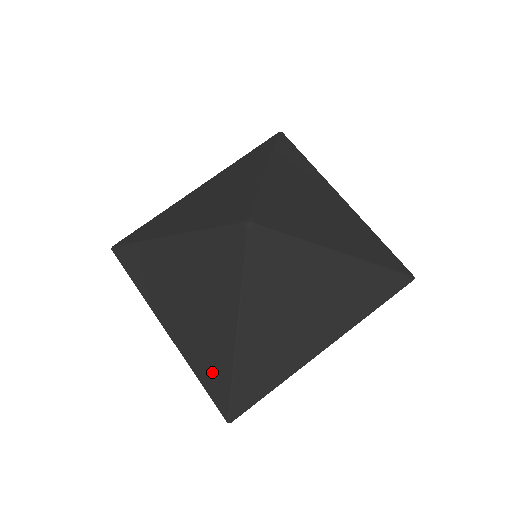
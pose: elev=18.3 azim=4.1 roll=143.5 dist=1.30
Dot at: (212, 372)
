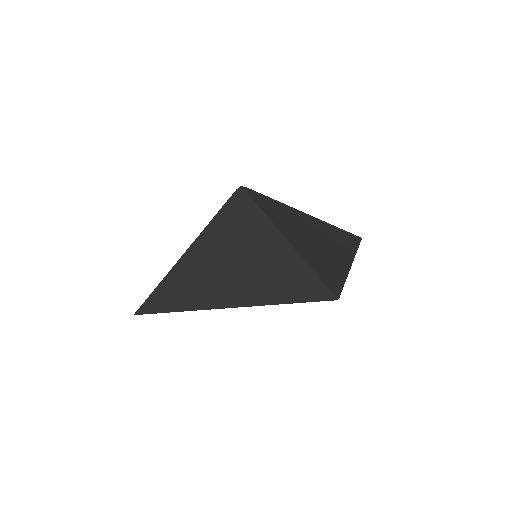
Dot at: occluded
